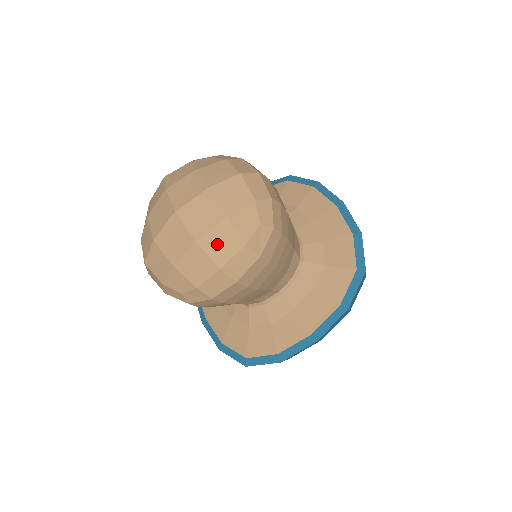
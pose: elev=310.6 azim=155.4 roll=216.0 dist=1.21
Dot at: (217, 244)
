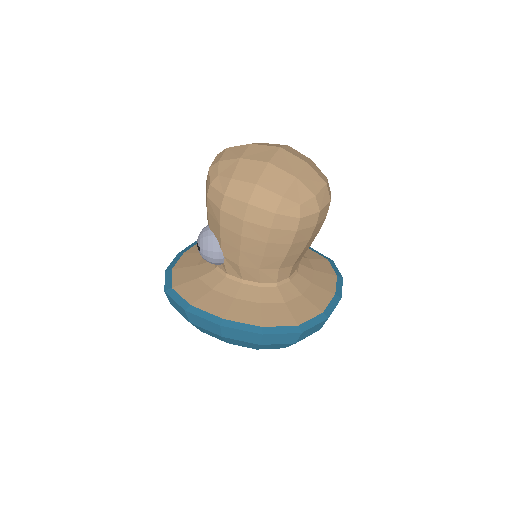
Dot at: (317, 170)
